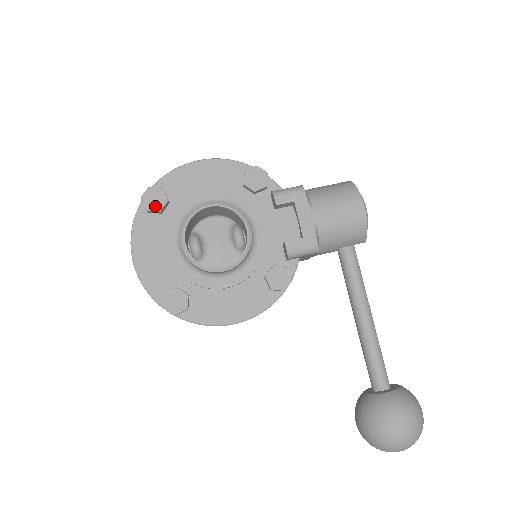
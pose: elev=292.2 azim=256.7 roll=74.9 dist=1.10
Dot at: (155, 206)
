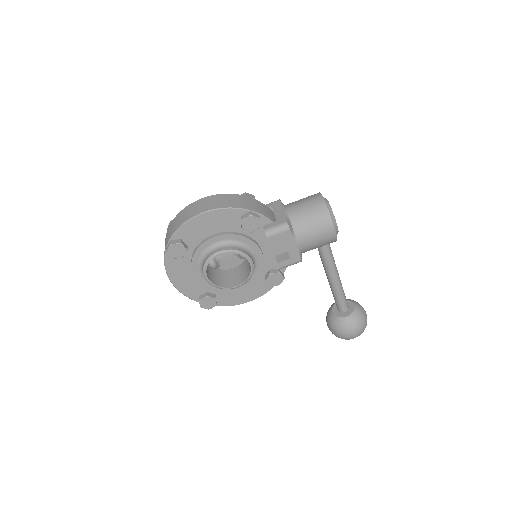
Dot at: (179, 255)
